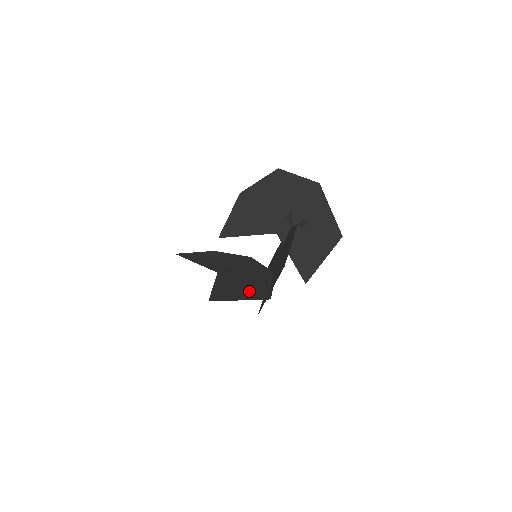
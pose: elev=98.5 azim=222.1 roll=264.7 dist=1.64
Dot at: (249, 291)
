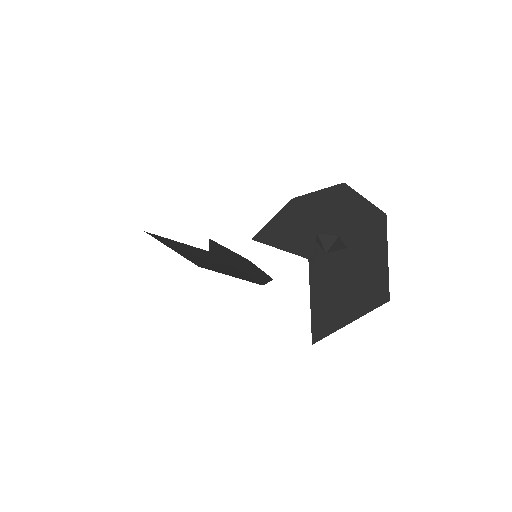
Dot at: (197, 258)
